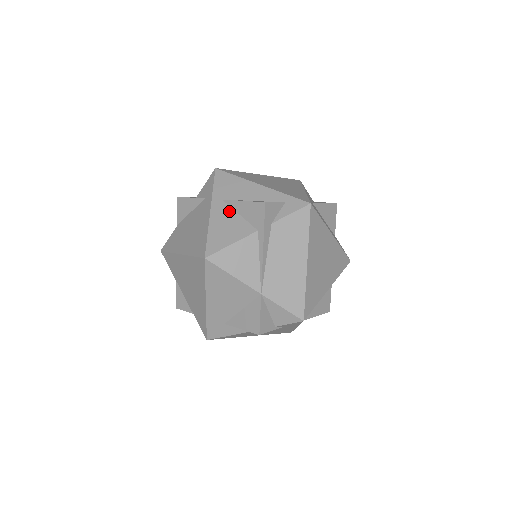
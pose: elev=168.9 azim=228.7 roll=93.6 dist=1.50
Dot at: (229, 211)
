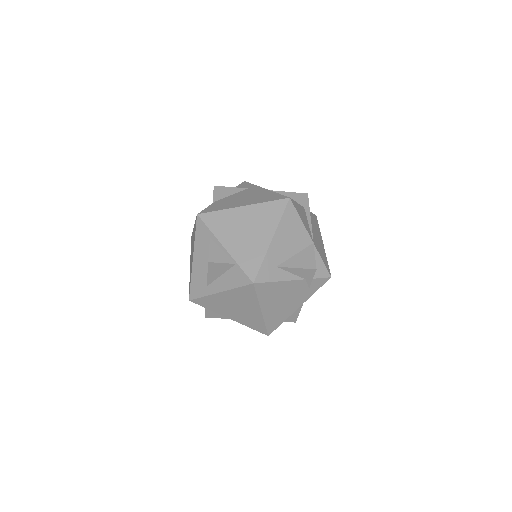
Dot at: occluded
